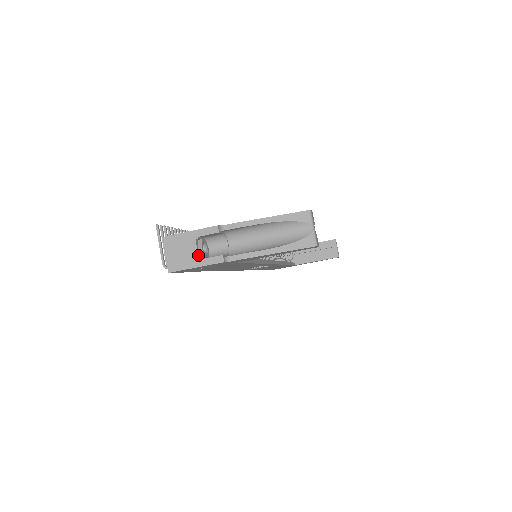
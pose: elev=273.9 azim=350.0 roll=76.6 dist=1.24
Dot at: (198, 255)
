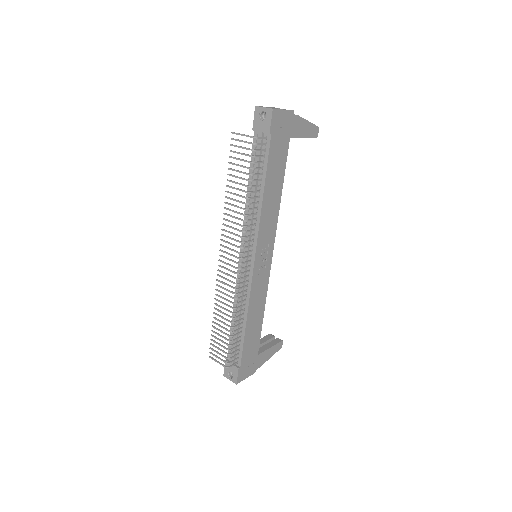
Dot at: occluded
